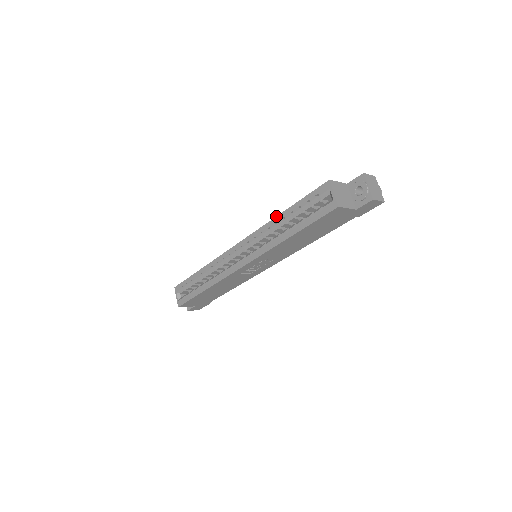
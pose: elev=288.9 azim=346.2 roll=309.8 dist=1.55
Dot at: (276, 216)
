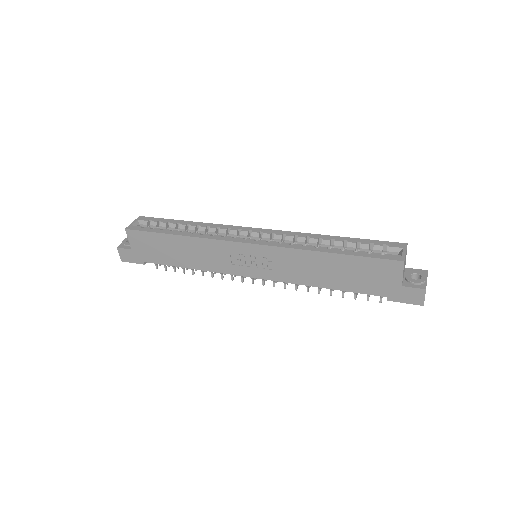
Dot at: occluded
